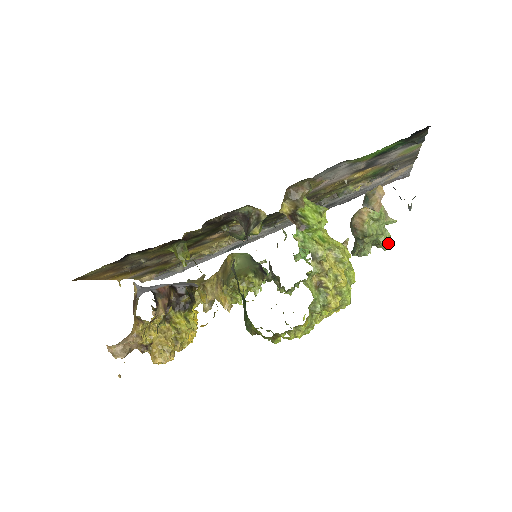
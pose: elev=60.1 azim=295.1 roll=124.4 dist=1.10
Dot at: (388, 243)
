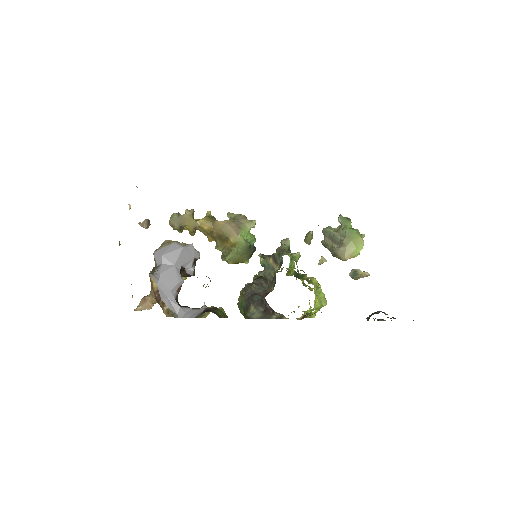
Dot at: occluded
